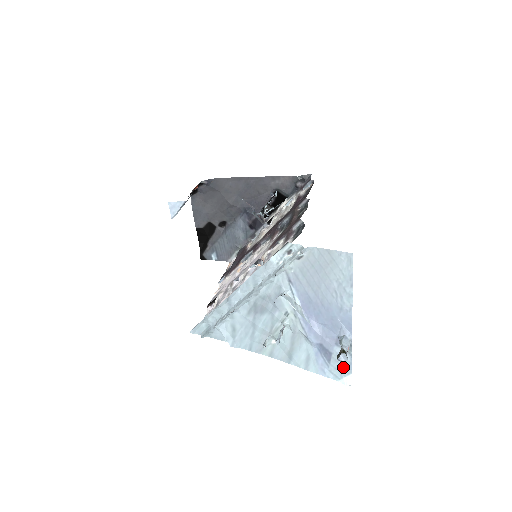
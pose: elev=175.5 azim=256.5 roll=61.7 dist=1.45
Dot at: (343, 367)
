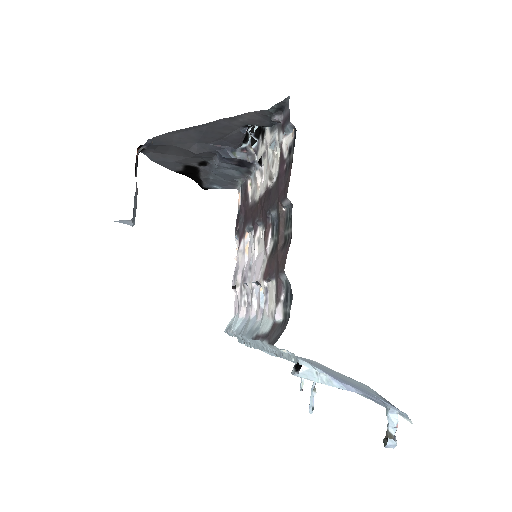
Dot at: (399, 414)
